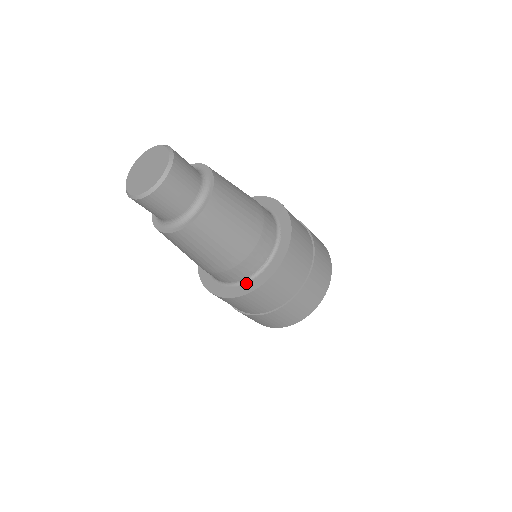
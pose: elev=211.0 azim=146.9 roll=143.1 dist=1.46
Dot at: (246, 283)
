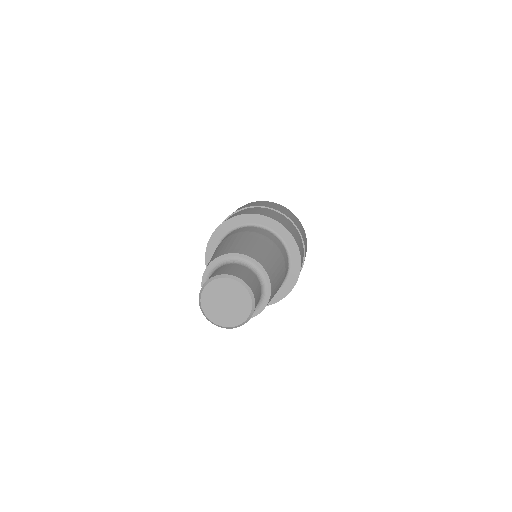
Dot at: (281, 288)
